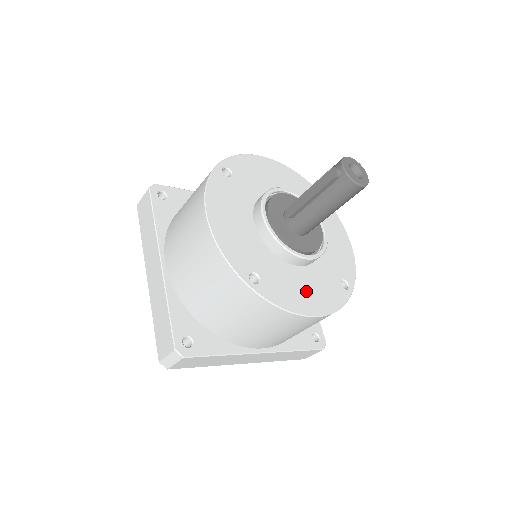
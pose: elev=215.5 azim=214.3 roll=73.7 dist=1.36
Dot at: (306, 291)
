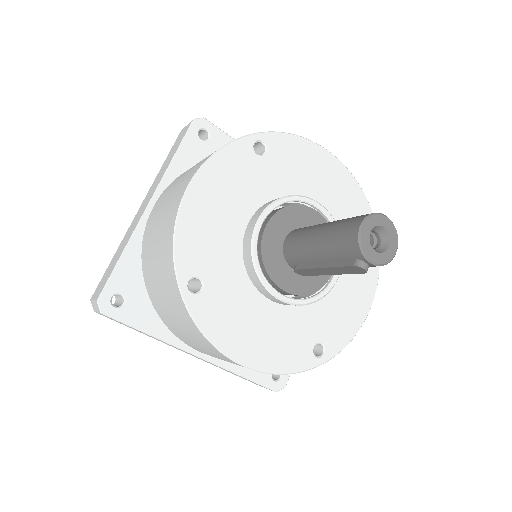
Dot at: (352, 290)
